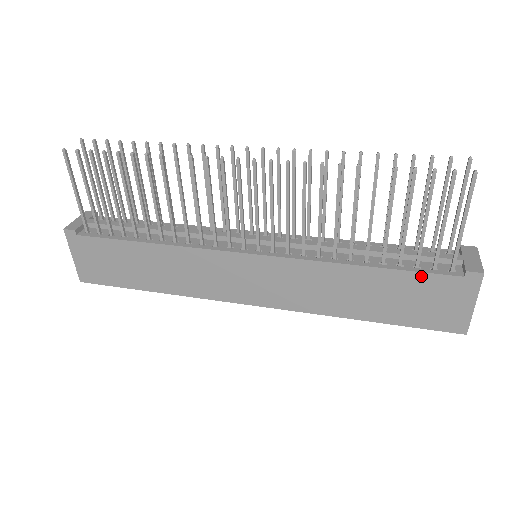
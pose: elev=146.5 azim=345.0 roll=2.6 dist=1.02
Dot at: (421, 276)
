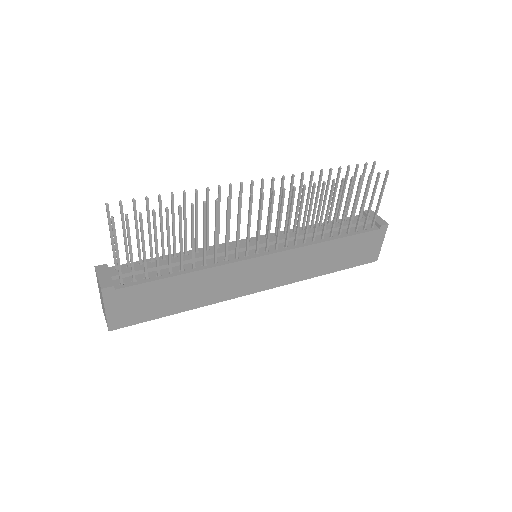
Dot at: (360, 236)
